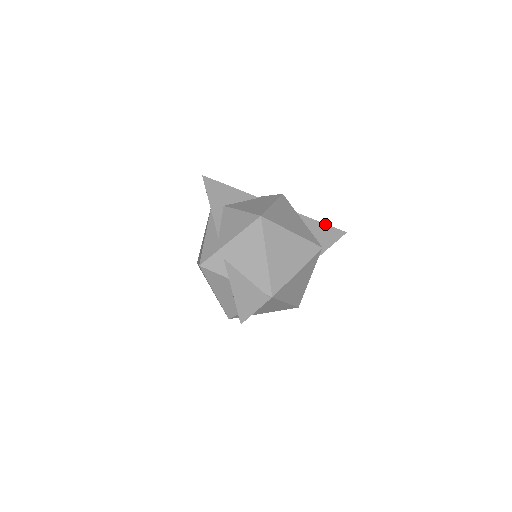
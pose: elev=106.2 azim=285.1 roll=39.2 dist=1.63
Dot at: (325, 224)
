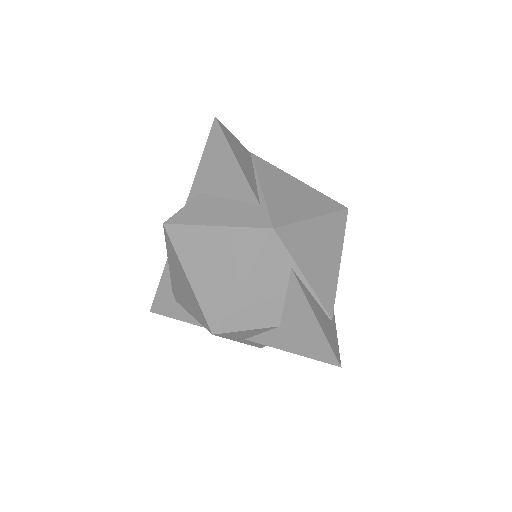
Dot at: occluded
